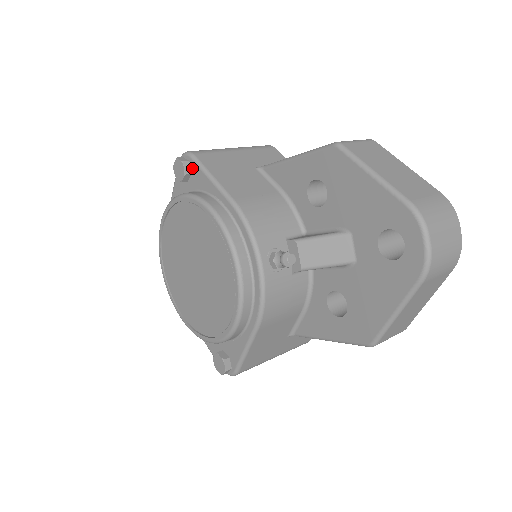
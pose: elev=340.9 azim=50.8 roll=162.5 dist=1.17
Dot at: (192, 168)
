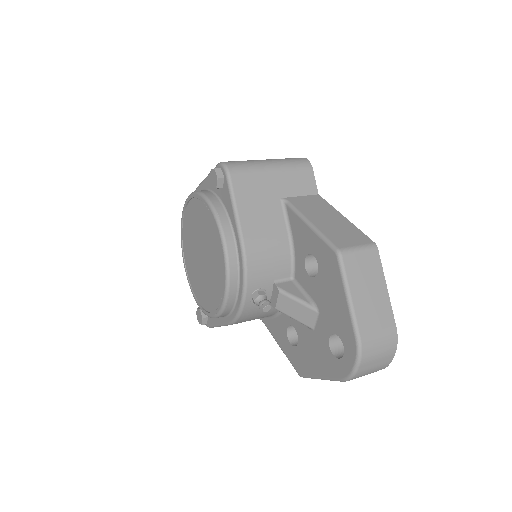
Dot at: (224, 184)
